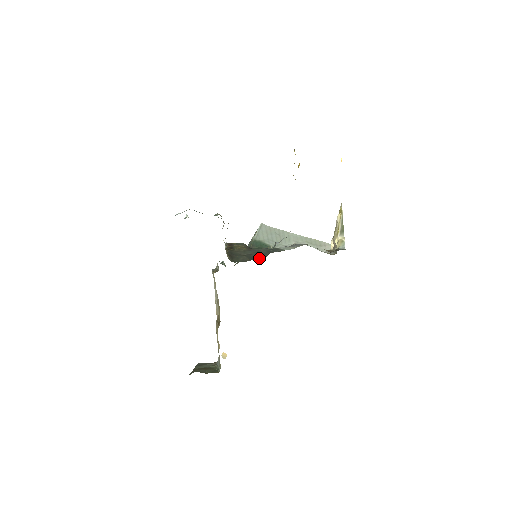
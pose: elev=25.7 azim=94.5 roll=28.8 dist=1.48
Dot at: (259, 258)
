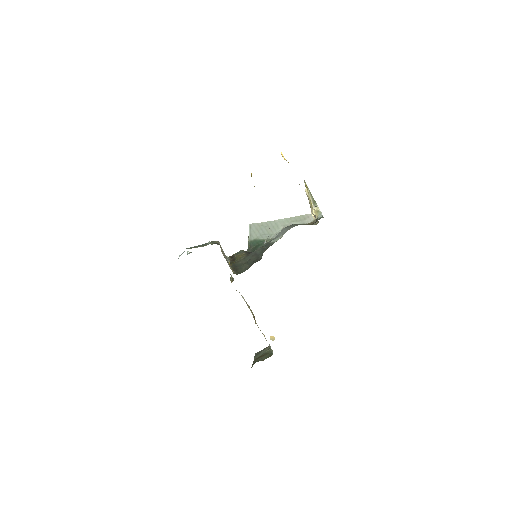
Dot at: (257, 261)
